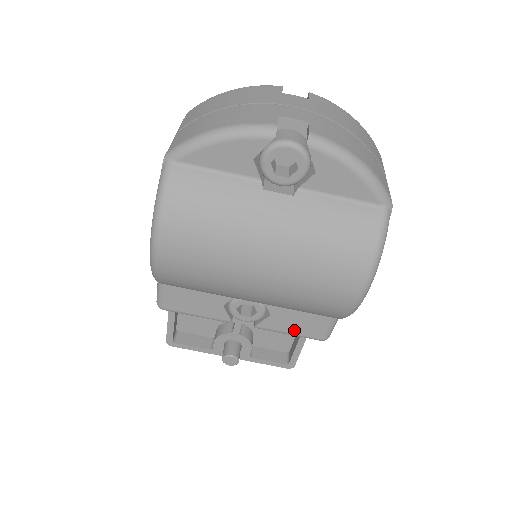
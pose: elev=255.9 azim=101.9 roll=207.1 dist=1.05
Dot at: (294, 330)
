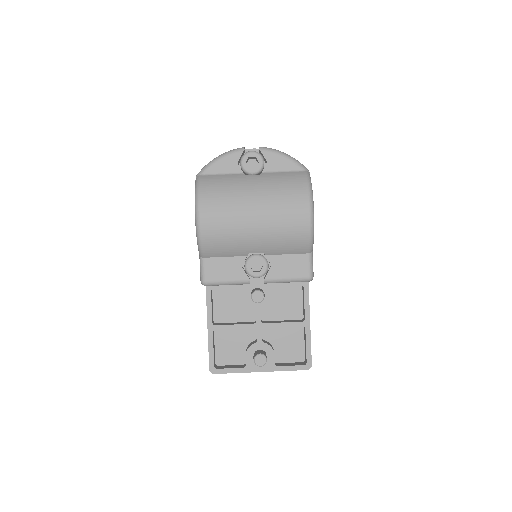
Dot at: (289, 274)
